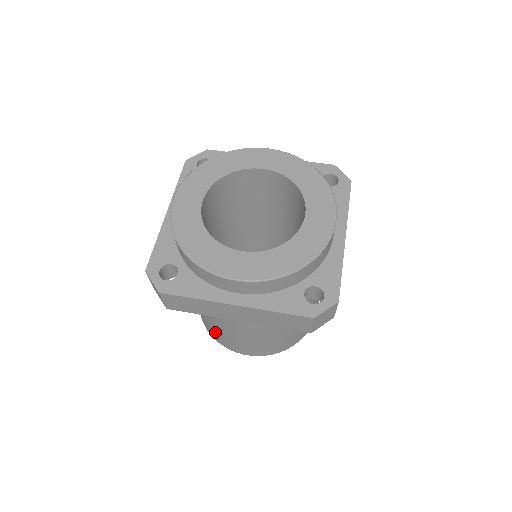
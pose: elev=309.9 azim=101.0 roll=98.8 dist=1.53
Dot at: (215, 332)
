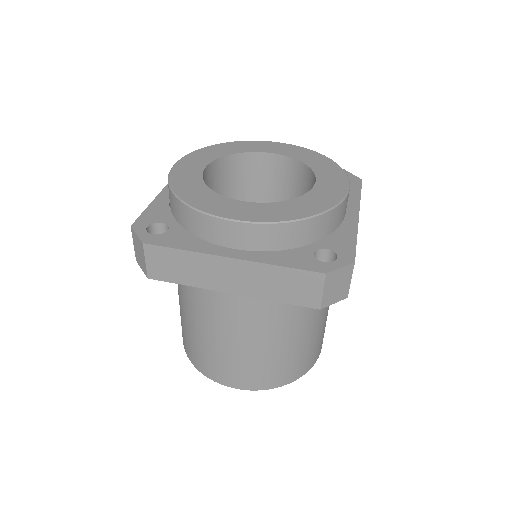
Dot at: (199, 350)
